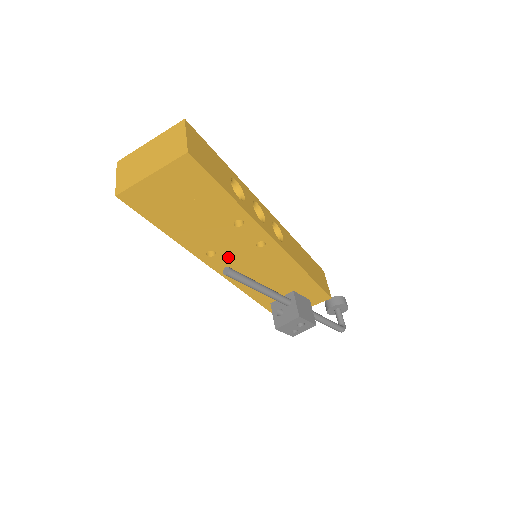
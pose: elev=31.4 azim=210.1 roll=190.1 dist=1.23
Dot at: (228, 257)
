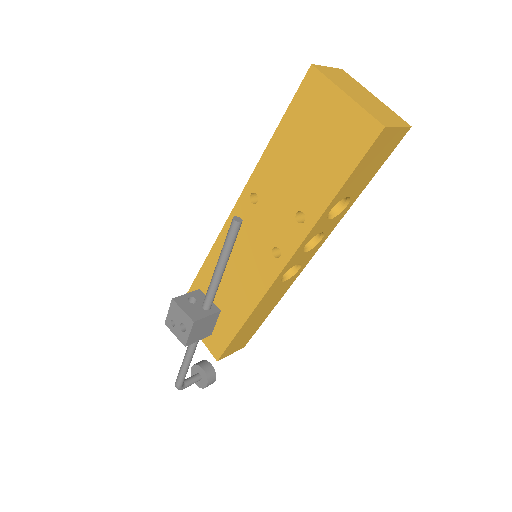
Dot at: (253, 220)
